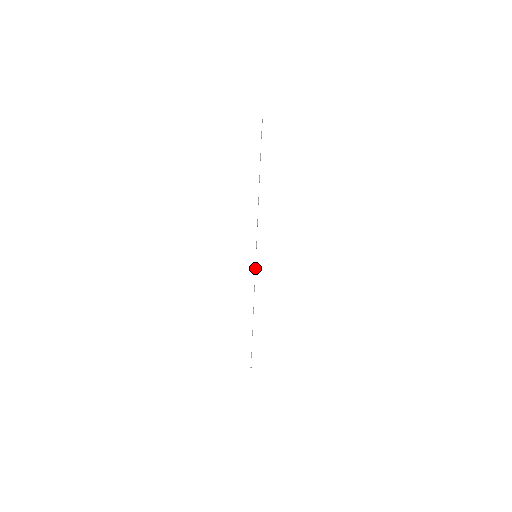
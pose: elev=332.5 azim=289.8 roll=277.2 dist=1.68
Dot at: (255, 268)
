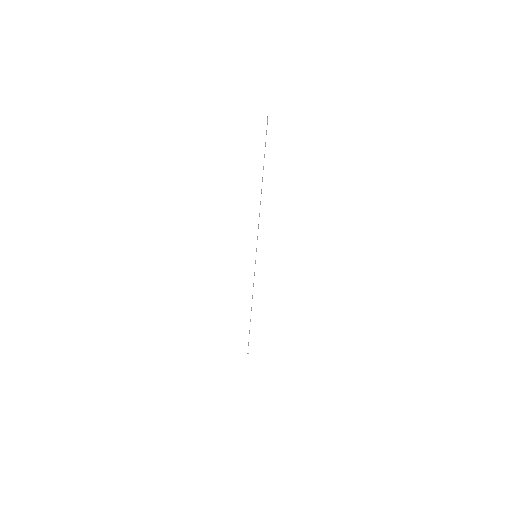
Dot at: occluded
